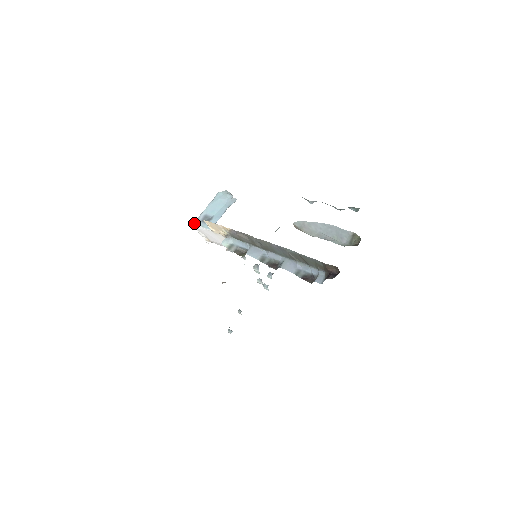
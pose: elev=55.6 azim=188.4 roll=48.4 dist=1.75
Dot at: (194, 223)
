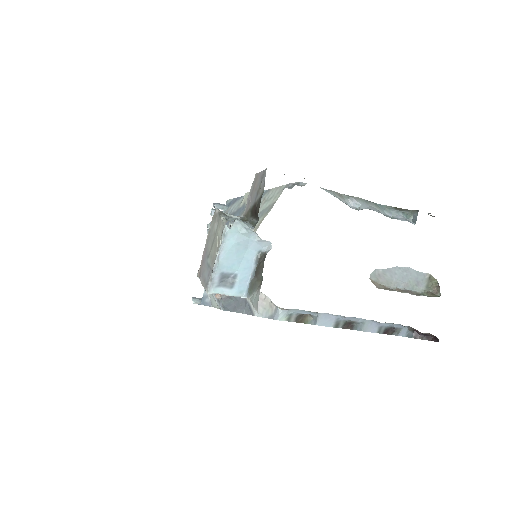
Dot at: (210, 293)
